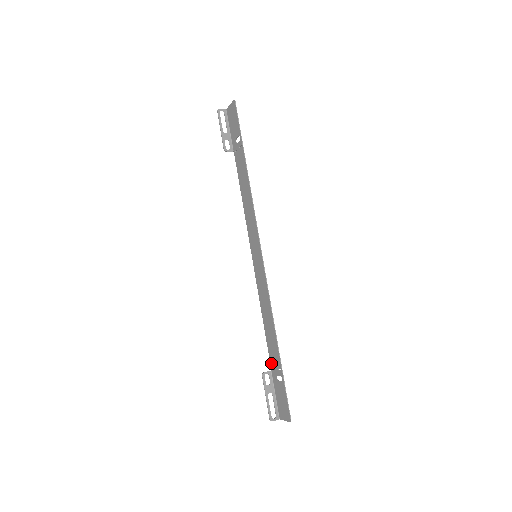
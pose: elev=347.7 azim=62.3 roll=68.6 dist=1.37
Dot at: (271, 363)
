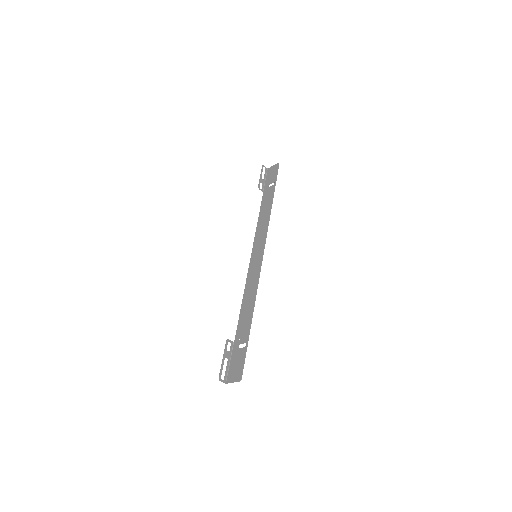
Dot at: (237, 335)
